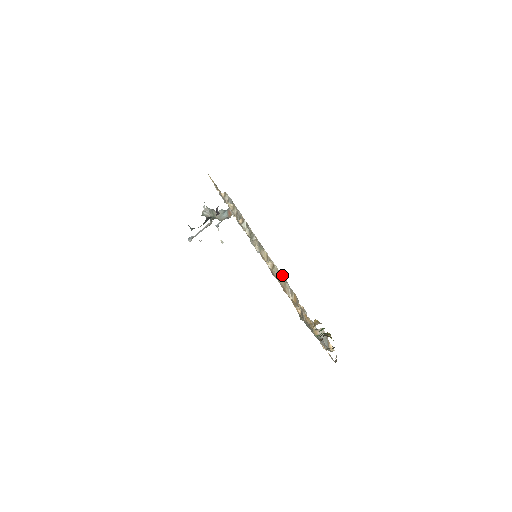
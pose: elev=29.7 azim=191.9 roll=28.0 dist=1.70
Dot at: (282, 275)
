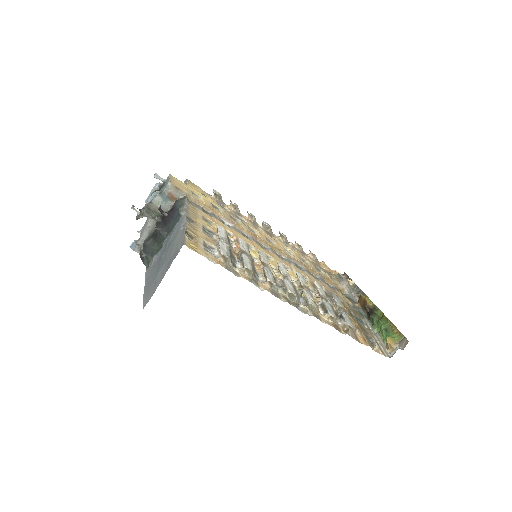
Dot at: (330, 304)
